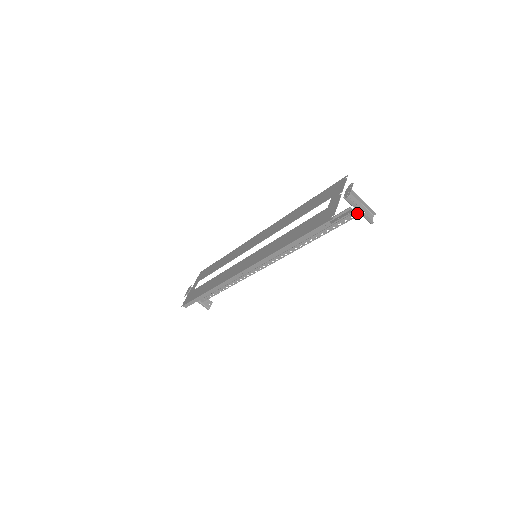
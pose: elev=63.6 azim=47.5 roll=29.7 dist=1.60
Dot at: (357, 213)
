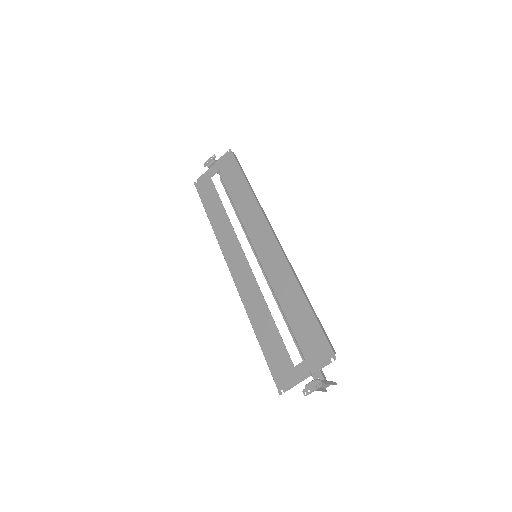
Dot at: occluded
